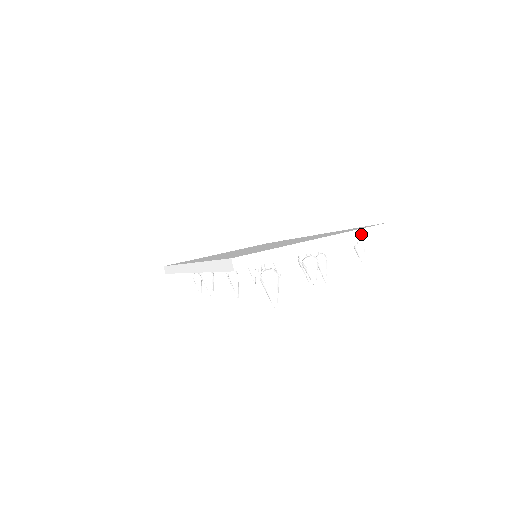
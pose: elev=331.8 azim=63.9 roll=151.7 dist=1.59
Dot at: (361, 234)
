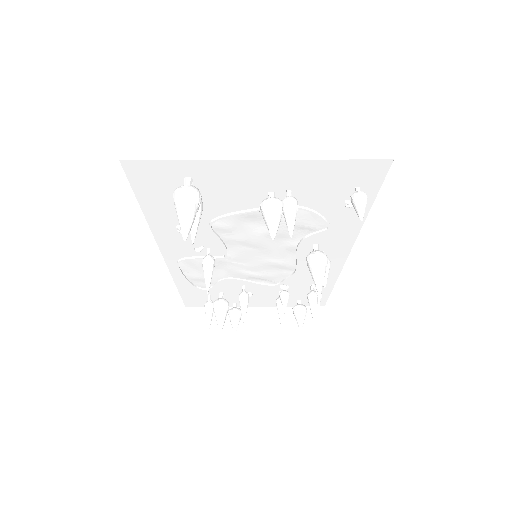
Dot at: (338, 151)
